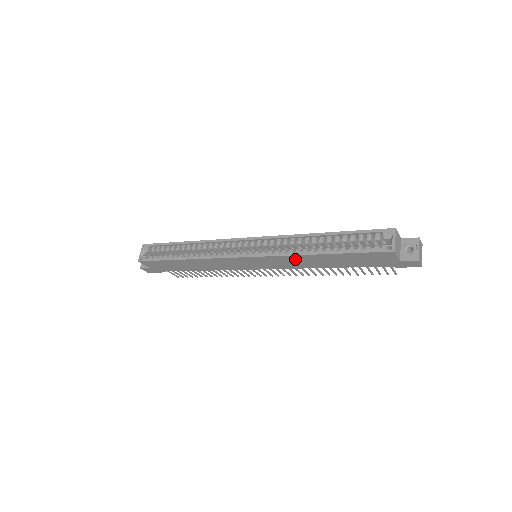
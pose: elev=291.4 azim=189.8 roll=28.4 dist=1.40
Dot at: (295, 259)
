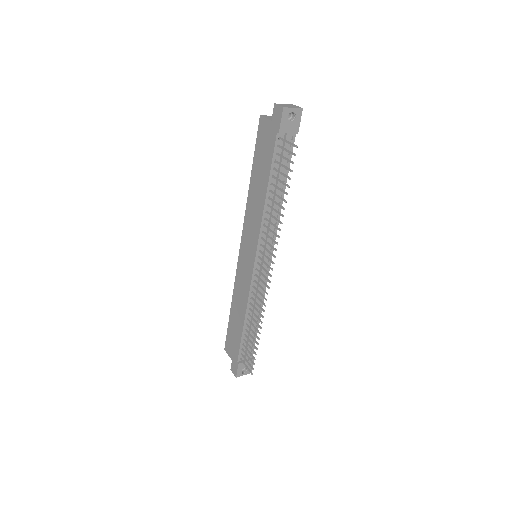
Dot at: (251, 210)
